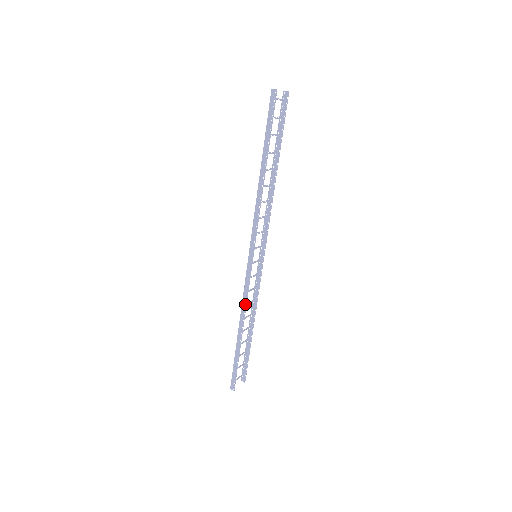
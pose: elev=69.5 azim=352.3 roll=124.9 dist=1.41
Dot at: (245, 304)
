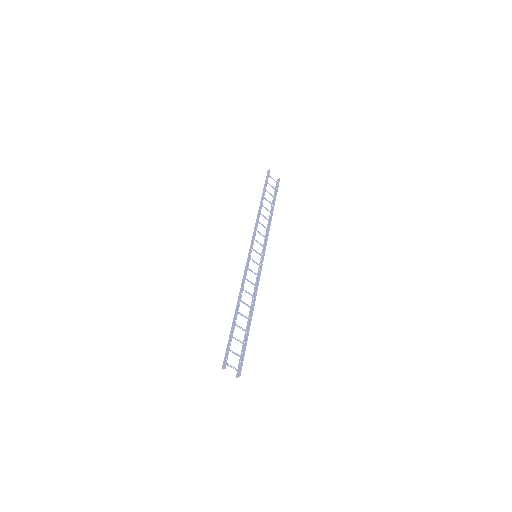
Dot at: (243, 283)
